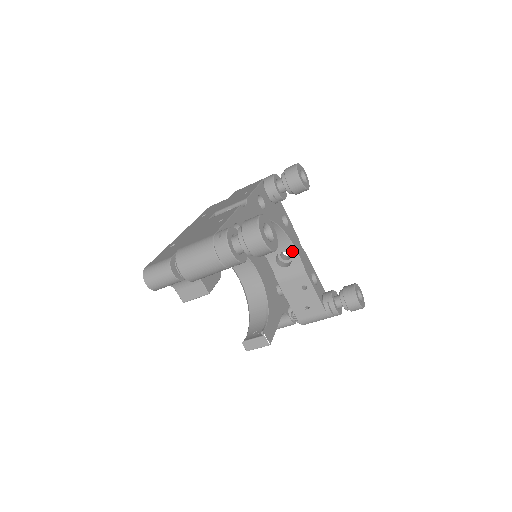
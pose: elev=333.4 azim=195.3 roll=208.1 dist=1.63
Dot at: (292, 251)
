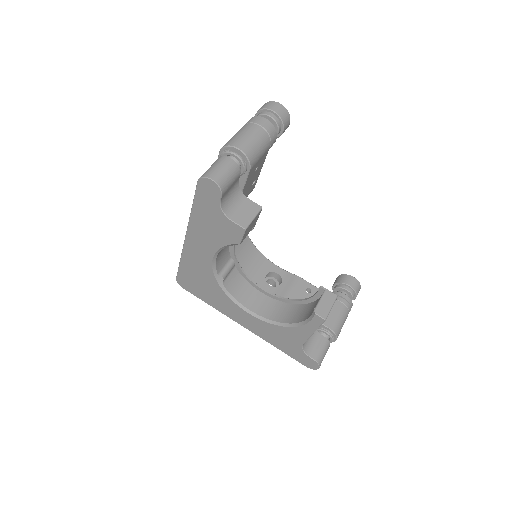
Dot at: (274, 268)
